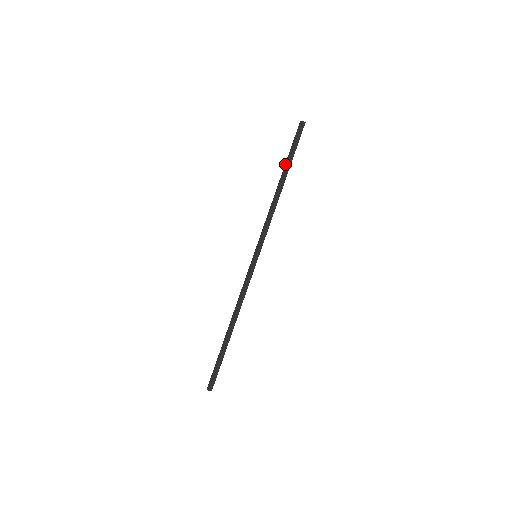
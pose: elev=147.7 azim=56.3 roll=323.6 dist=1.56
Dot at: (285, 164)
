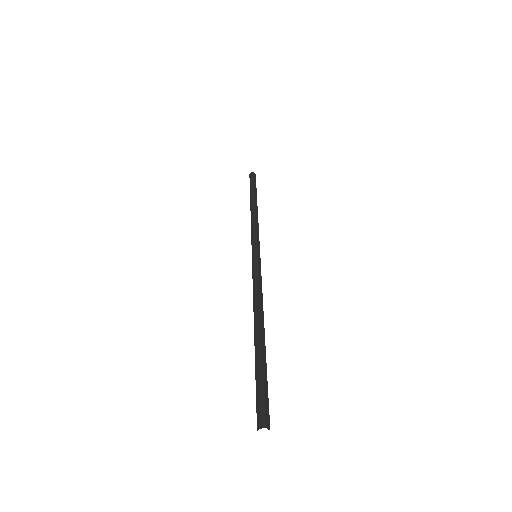
Dot at: (251, 193)
